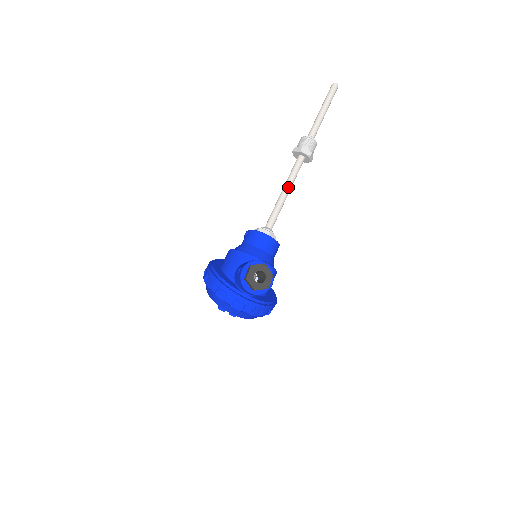
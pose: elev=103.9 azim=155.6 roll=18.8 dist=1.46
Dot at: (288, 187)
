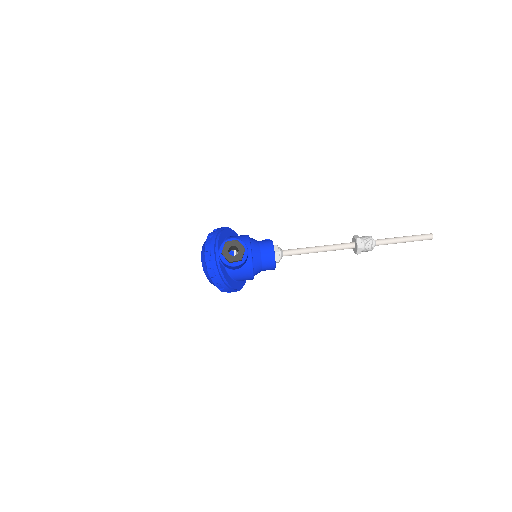
Dot at: (323, 248)
